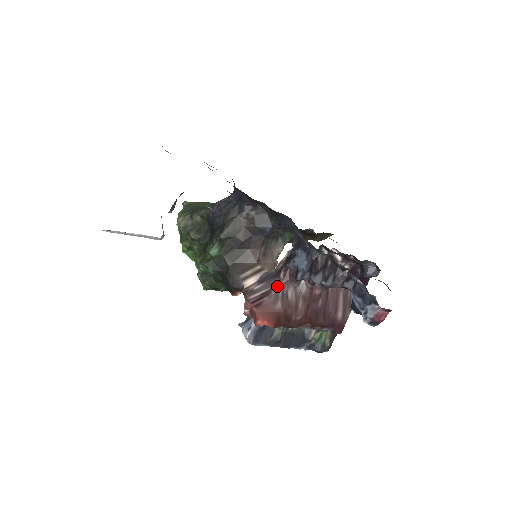
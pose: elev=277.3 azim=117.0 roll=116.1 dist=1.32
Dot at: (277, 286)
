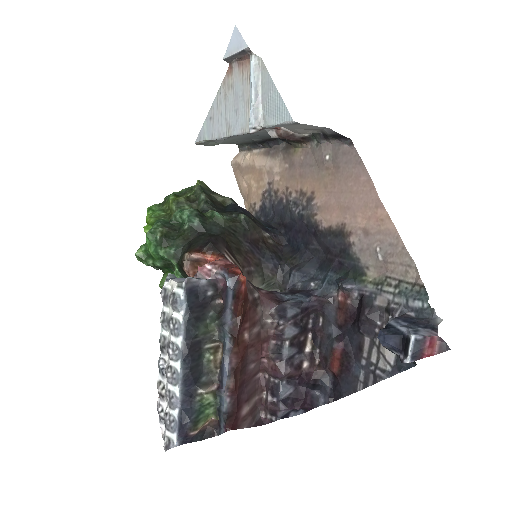
Dot at: (256, 289)
